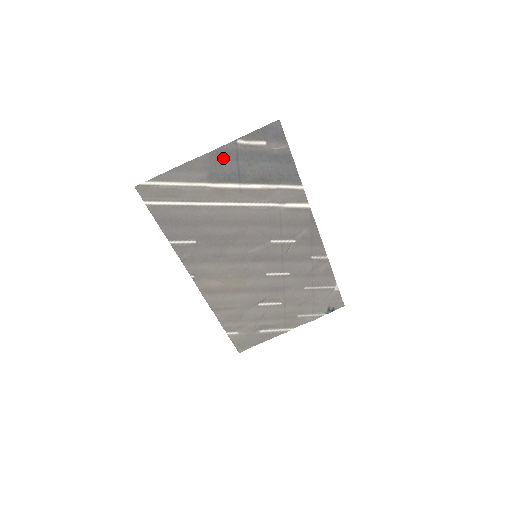
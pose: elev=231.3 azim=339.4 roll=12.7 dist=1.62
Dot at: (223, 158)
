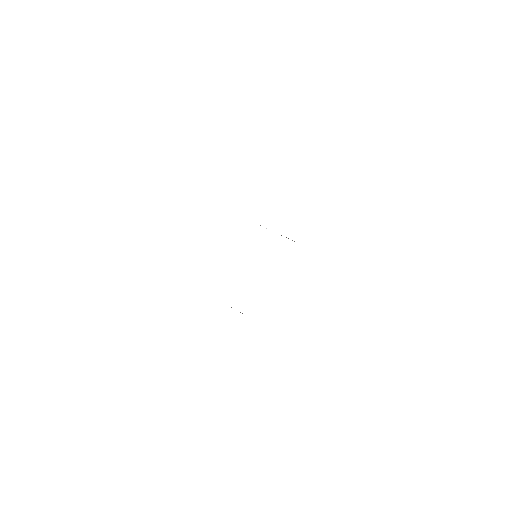
Dot at: occluded
